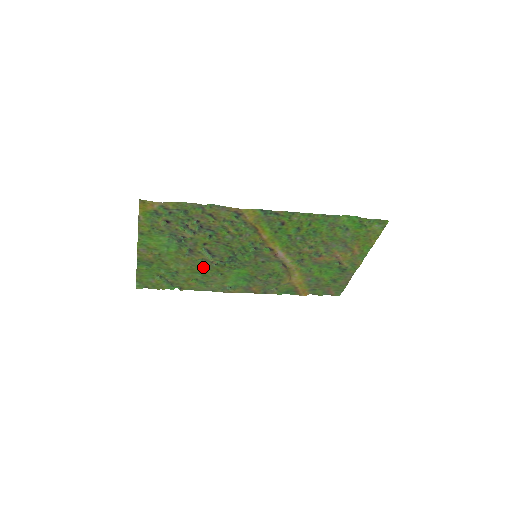
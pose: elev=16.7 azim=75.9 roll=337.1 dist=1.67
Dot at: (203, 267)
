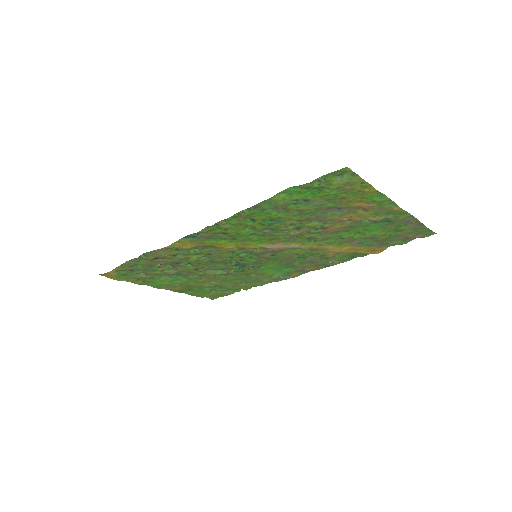
Dot at: (230, 277)
